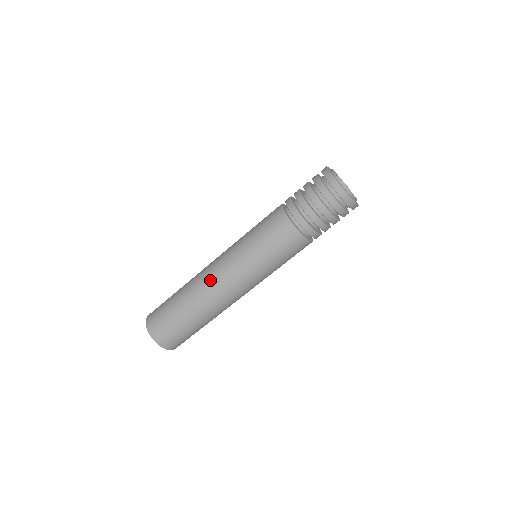
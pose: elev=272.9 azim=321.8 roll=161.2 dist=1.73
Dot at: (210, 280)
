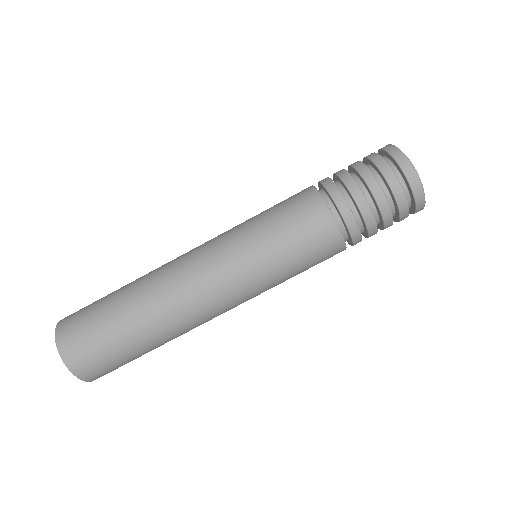
Dot at: (182, 279)
